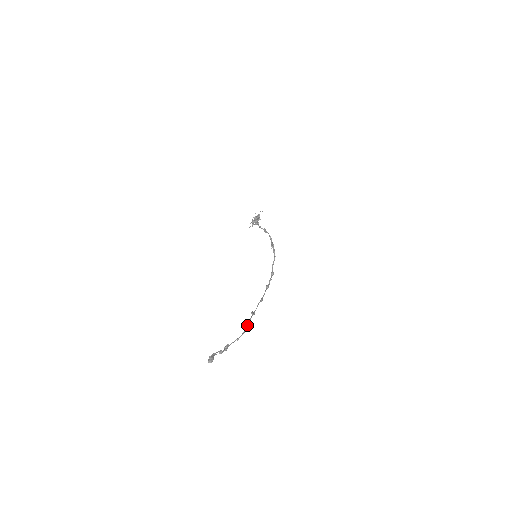
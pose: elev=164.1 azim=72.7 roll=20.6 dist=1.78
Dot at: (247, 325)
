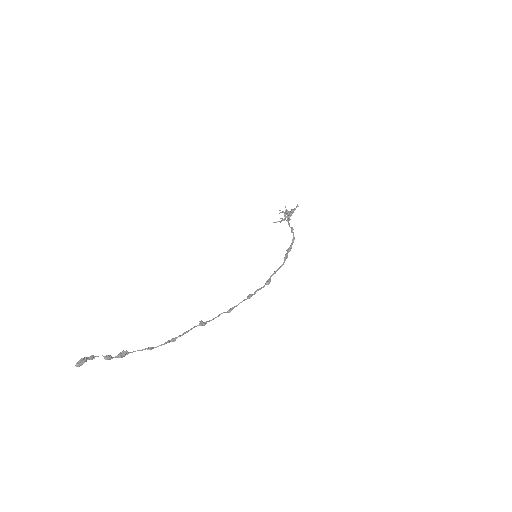
Dot at: (179, 335)
